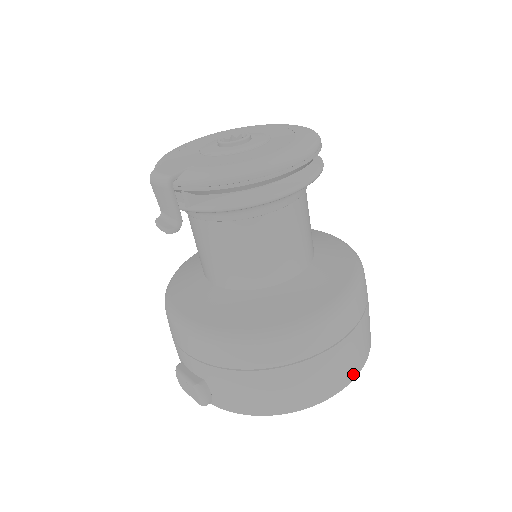
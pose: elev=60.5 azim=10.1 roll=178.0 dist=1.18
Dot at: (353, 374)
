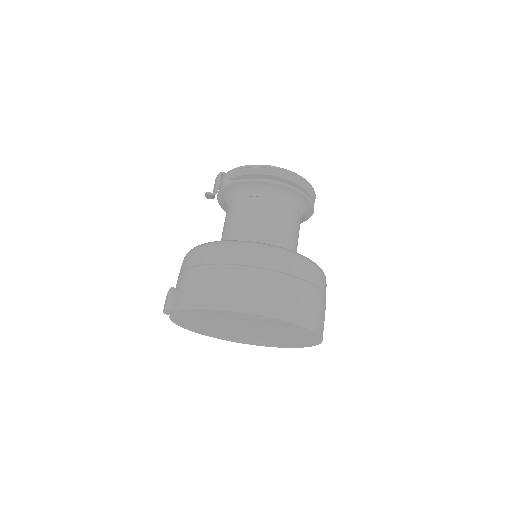
Dot at: (275, 313)
